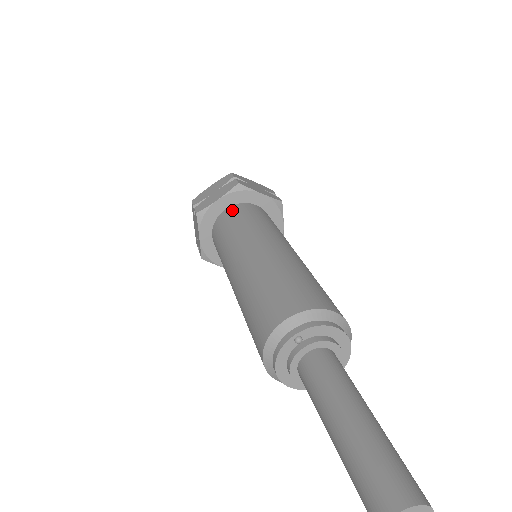
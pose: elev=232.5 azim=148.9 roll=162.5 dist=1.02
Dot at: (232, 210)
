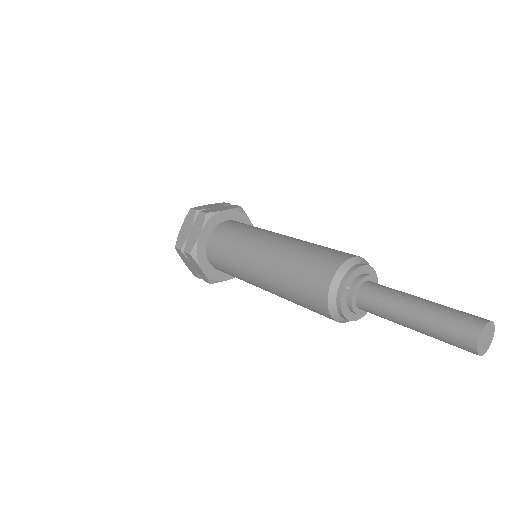
Dot at: (215, 235)
